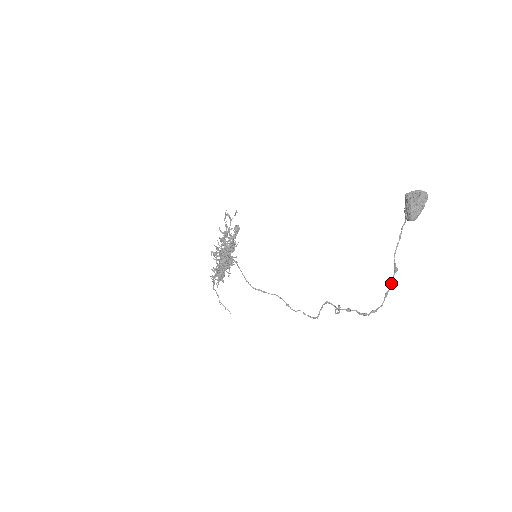
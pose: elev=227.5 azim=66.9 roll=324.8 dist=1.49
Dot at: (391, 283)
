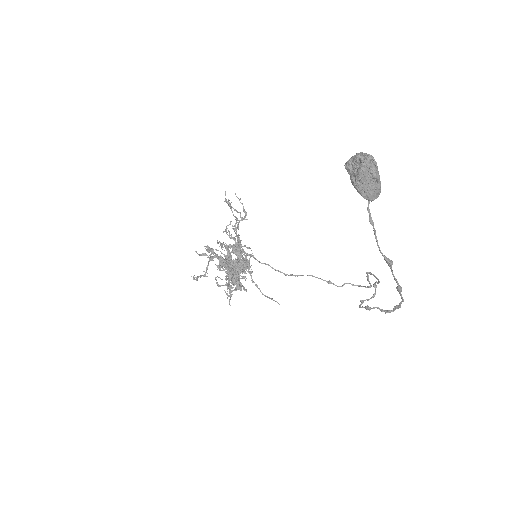
Dot at: (394, 279)
